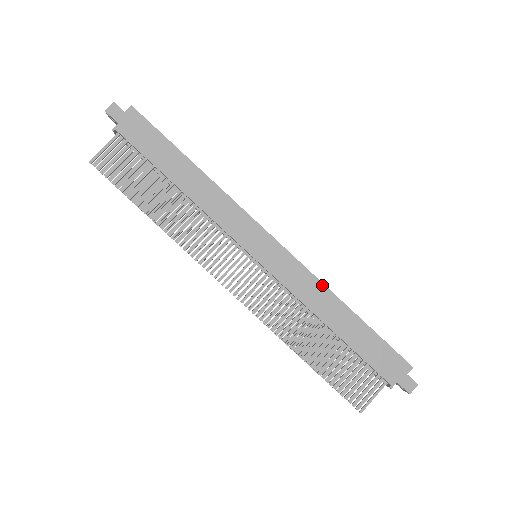
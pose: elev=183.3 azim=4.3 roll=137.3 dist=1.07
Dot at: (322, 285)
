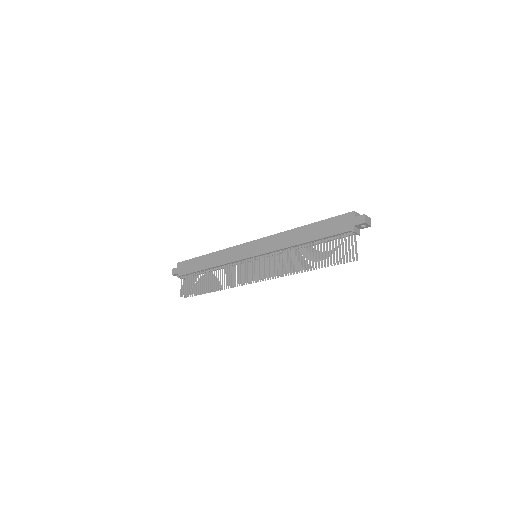
Dot at: (285, 232)
